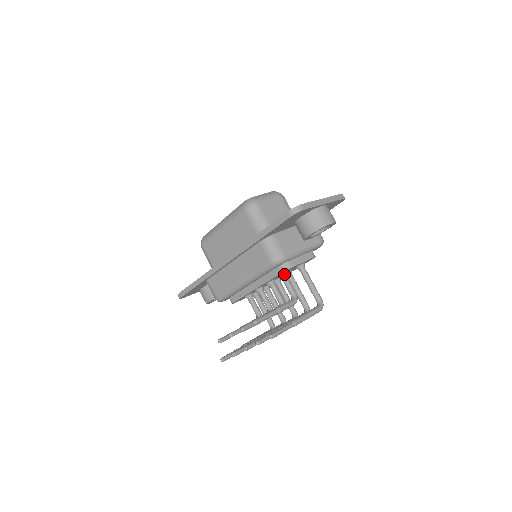
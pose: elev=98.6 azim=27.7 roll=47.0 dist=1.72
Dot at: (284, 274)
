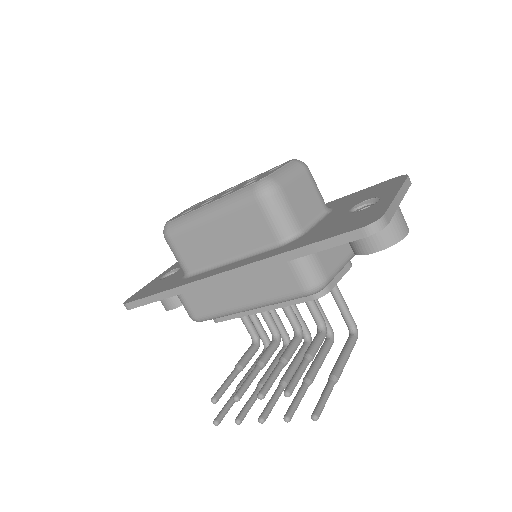
Dot at: occluded
